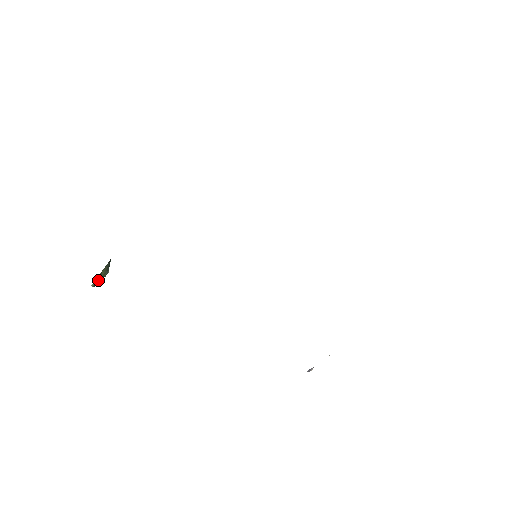
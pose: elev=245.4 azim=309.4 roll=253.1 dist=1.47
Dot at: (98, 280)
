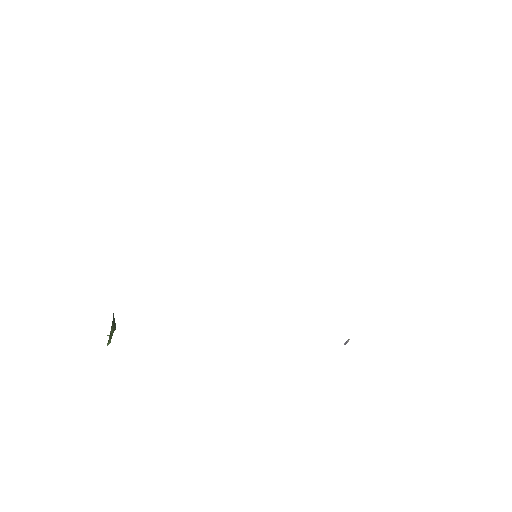
Dot at: (110, 339)
